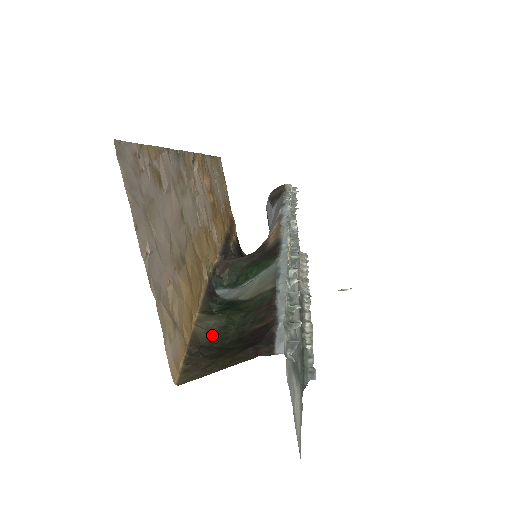
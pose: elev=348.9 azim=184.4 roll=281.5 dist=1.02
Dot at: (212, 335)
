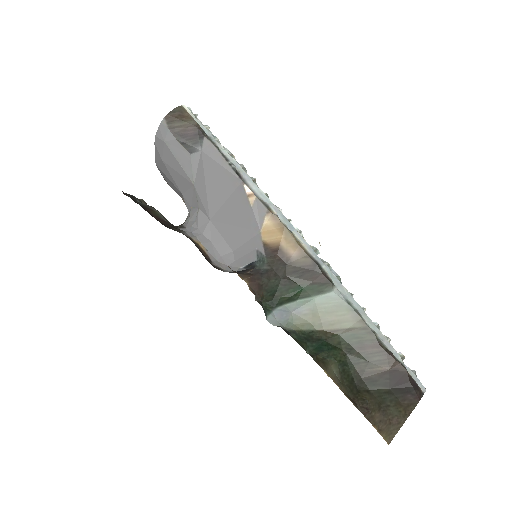
Dot at: (344, 384)
